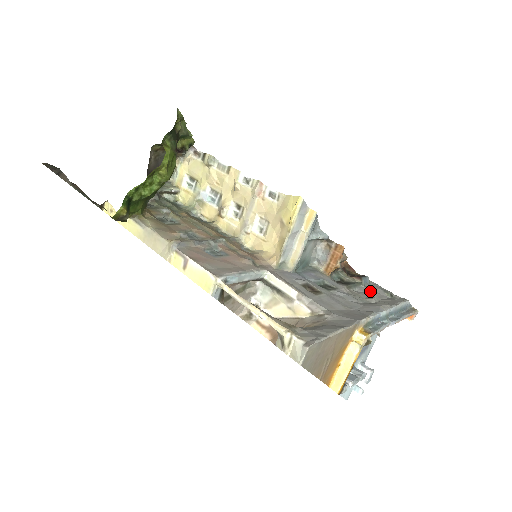
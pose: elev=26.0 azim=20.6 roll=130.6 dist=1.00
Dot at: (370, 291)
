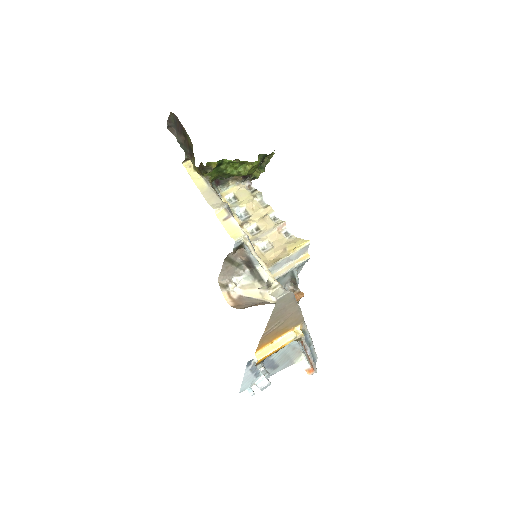
Dot at: occluded
